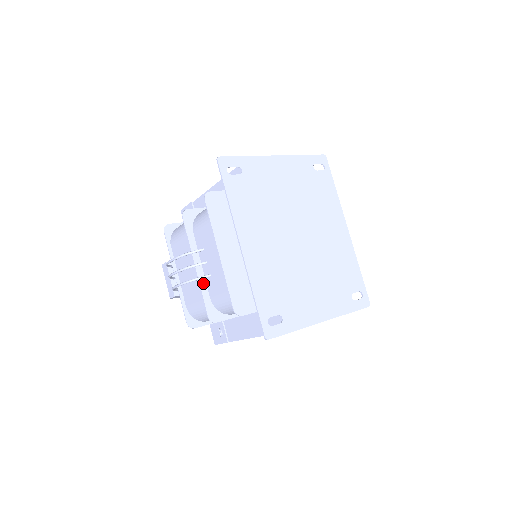
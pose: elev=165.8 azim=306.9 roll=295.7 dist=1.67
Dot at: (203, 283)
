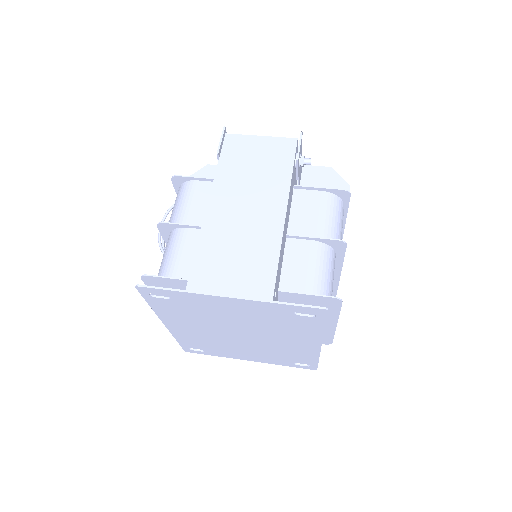
Dot at: occluded
